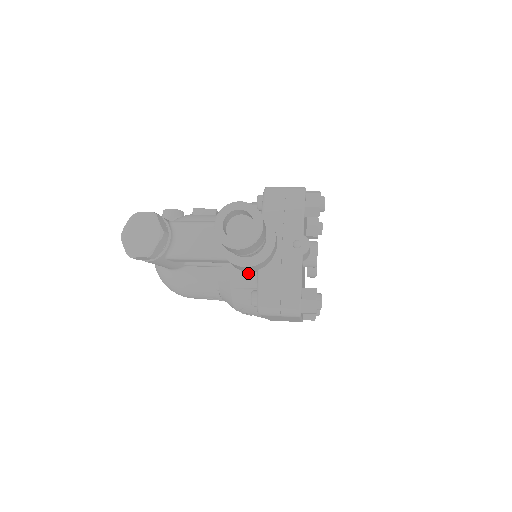
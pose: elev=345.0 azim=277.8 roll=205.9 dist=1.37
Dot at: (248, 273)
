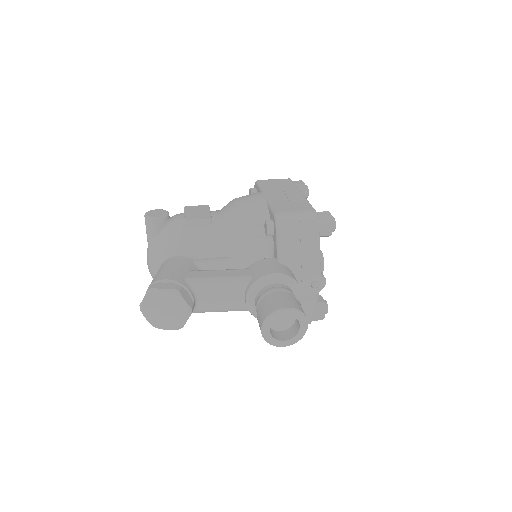
Dot at: occluded
